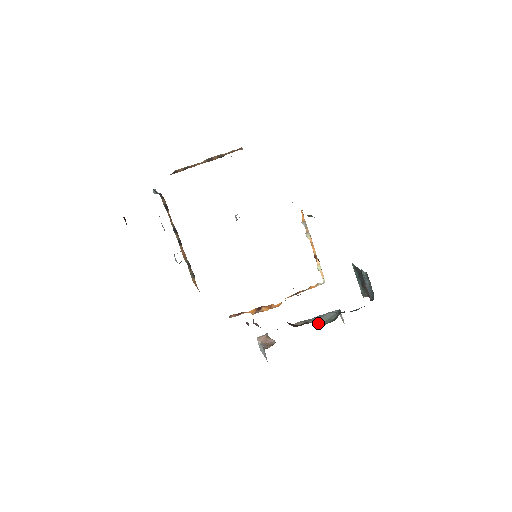
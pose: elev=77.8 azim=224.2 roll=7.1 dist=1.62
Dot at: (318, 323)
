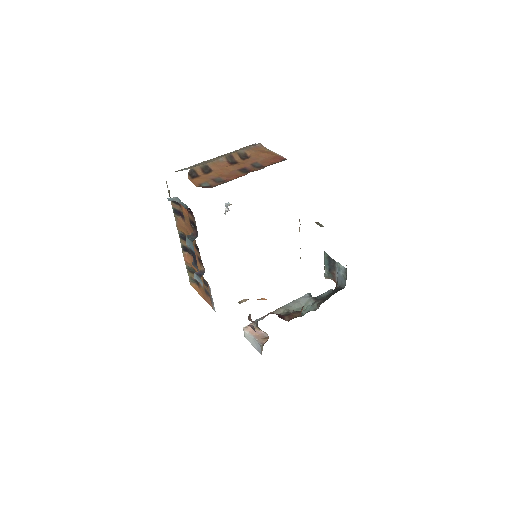
Dot at: (297, 310)
